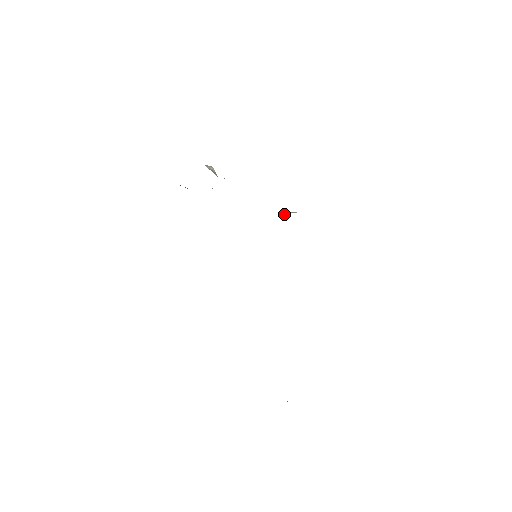
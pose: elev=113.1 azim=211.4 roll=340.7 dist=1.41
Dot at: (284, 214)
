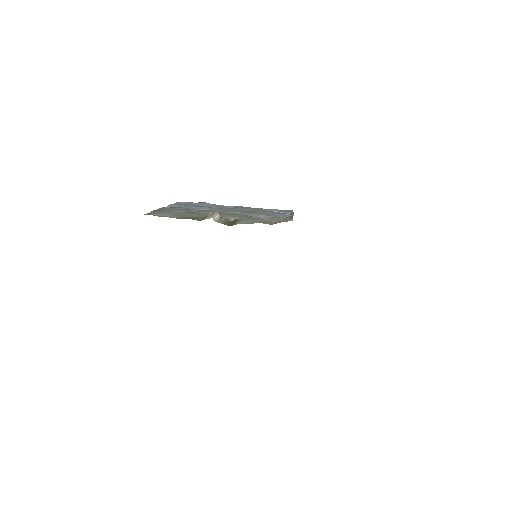
Dot at: (274, 210)
